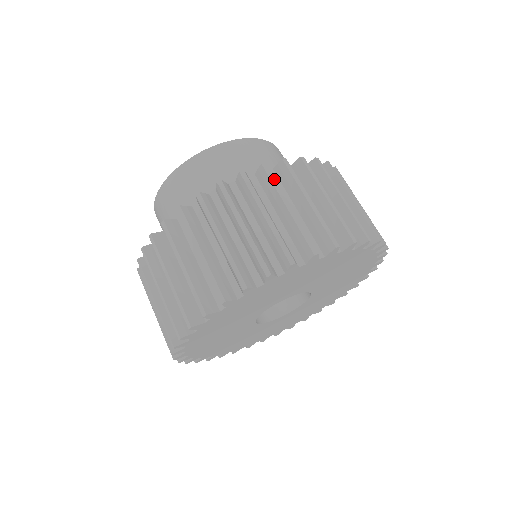
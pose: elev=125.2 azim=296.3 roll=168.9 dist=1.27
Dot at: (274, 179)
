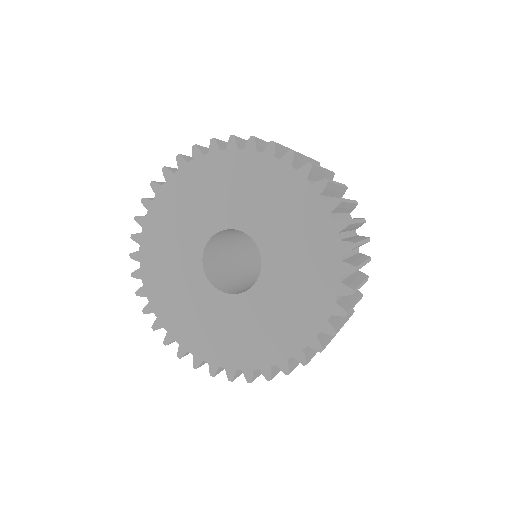
Dot at: (298, 152)
